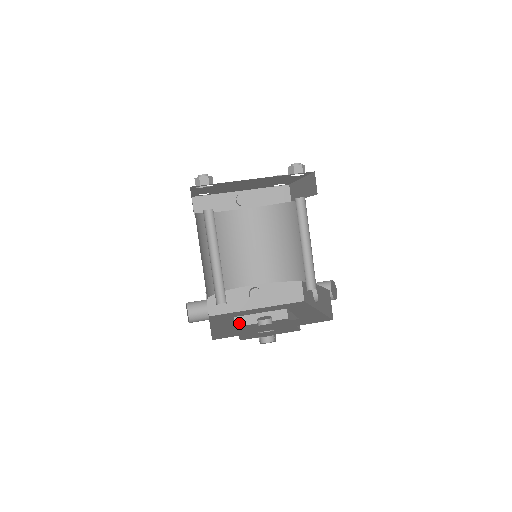
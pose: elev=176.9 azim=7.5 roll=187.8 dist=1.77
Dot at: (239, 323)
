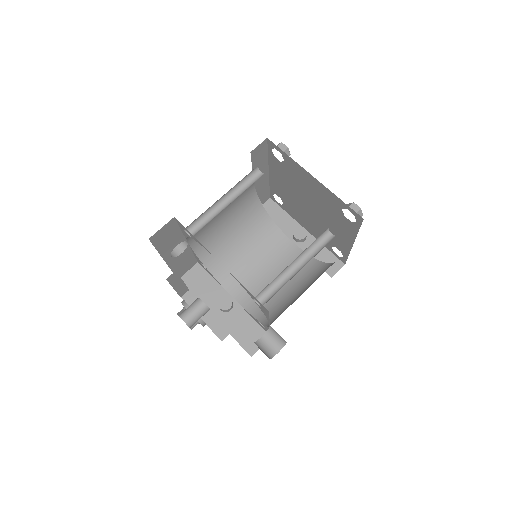
Dot at: (187, 299)
